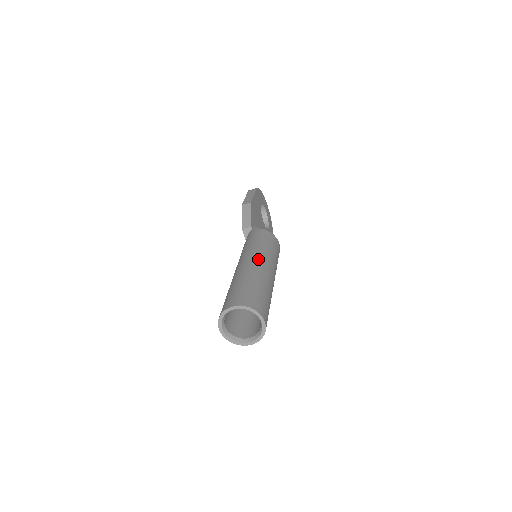
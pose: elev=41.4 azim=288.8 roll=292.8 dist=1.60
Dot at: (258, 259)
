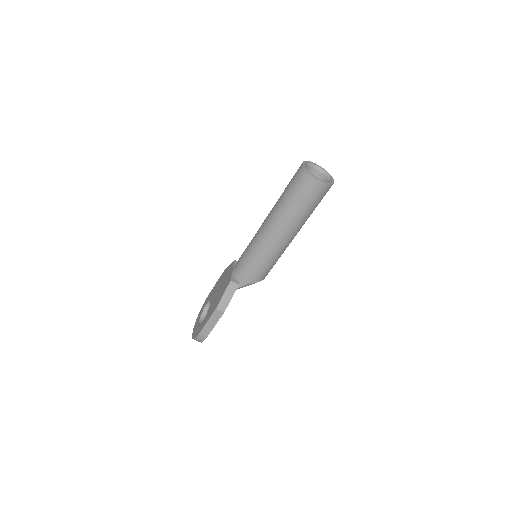
Dot at: occluded
